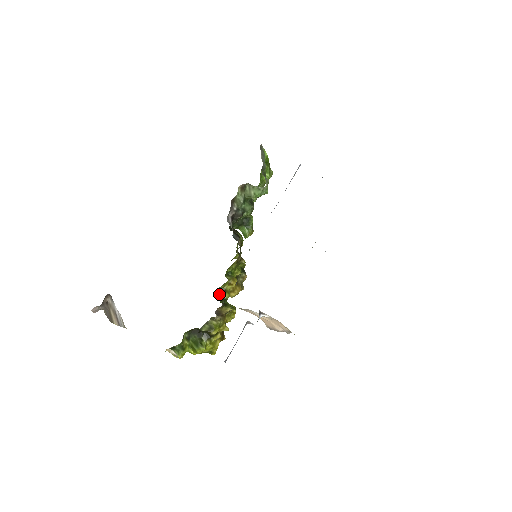
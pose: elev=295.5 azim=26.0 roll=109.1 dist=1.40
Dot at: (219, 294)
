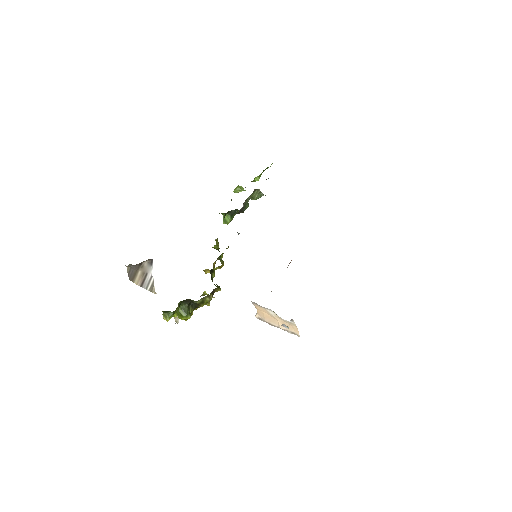
Dot at: (210, 273)
